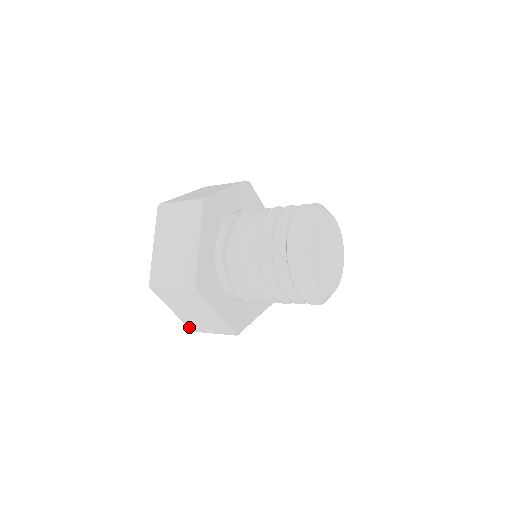
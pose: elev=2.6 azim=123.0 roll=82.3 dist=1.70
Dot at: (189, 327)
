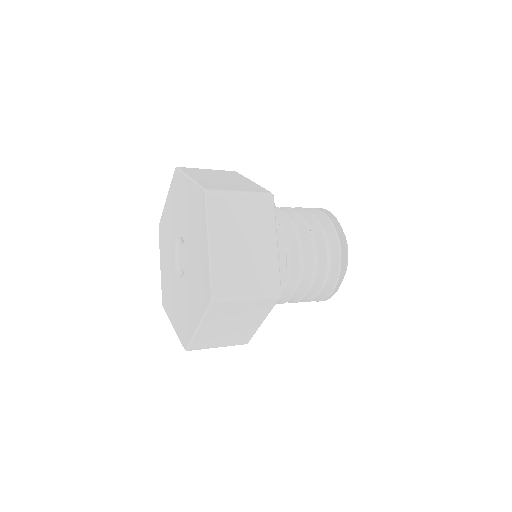
Dot at: (191, 346)
